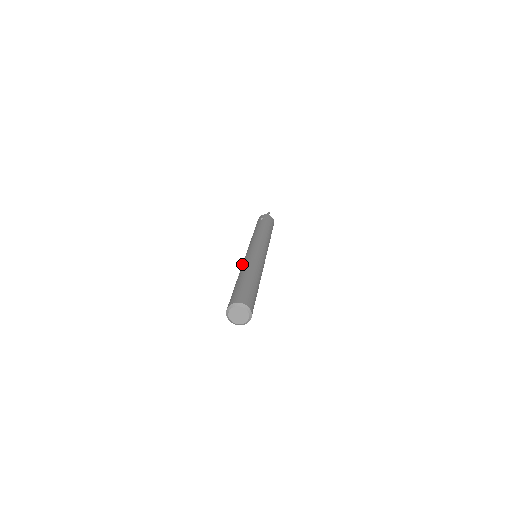
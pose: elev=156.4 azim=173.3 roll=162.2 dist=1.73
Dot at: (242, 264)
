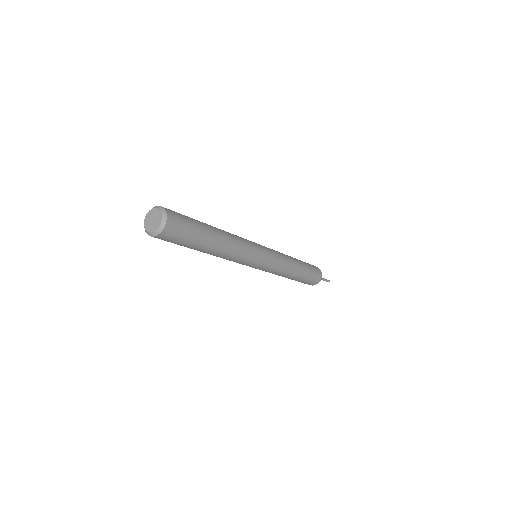
Dot at: occluded
